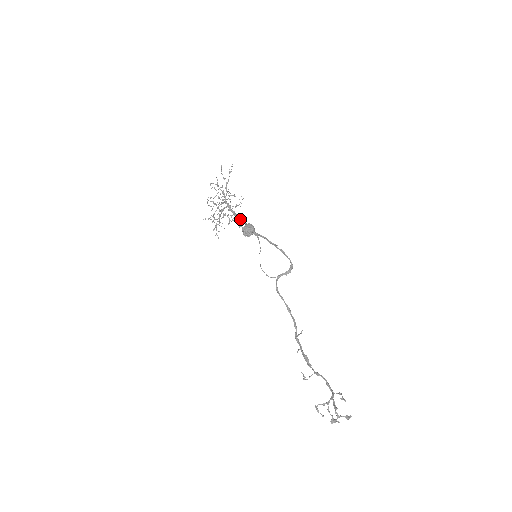
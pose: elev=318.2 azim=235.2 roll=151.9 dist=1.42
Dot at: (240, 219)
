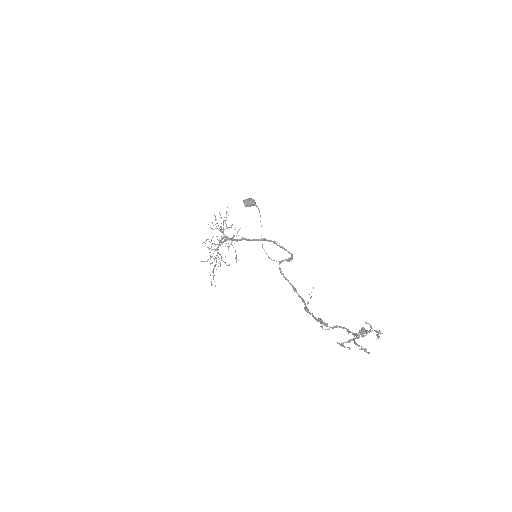
Dot at: (238, 239)
